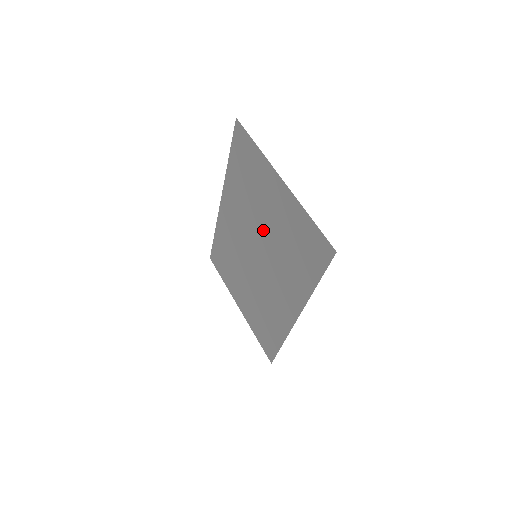
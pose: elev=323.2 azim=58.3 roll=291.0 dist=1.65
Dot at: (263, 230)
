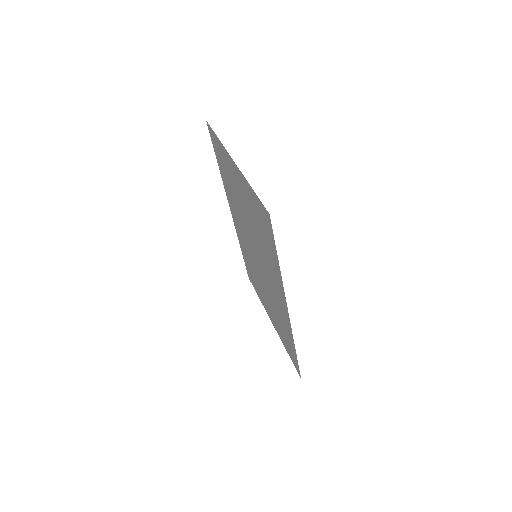
Dot at: (248, 224)
